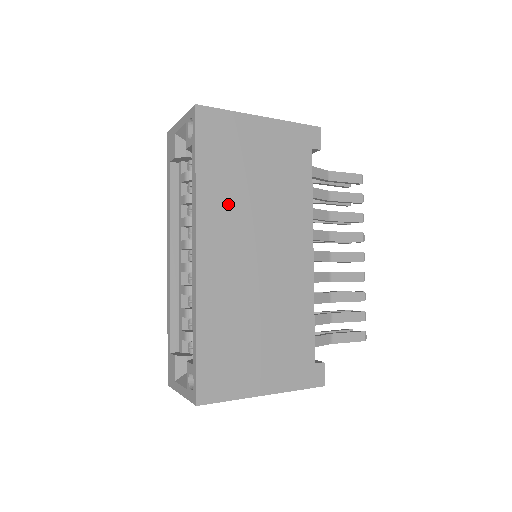
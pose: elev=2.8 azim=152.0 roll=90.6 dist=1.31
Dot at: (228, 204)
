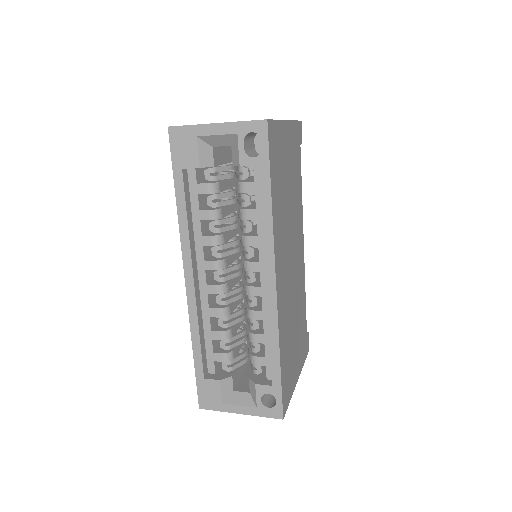
Dot at: (282, 223)
